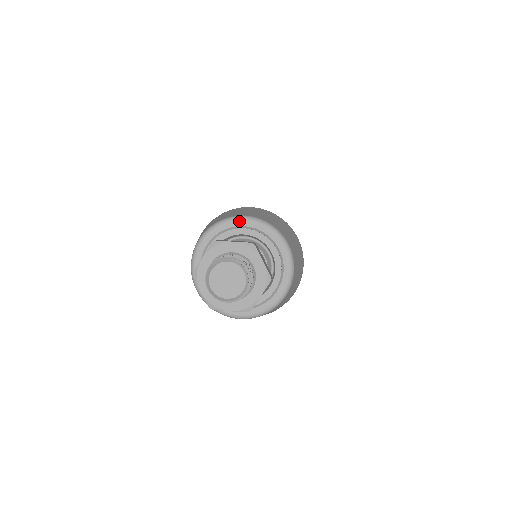
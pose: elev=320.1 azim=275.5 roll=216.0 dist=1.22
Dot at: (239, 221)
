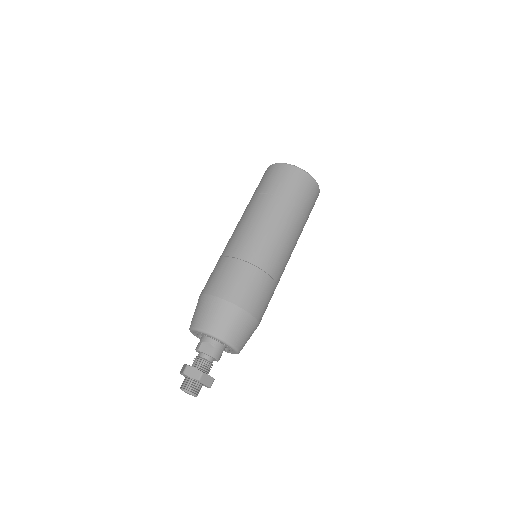
Dot at: (205, 334)
